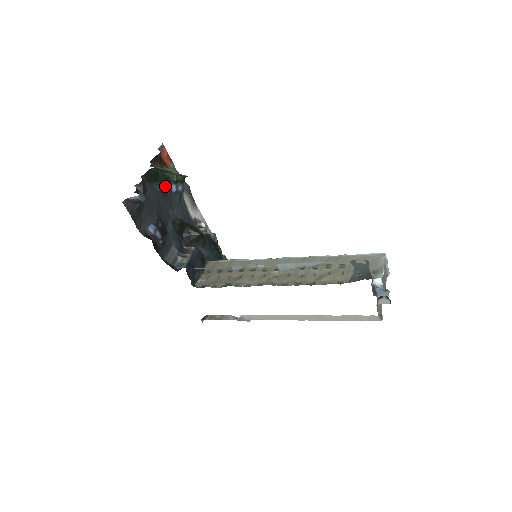
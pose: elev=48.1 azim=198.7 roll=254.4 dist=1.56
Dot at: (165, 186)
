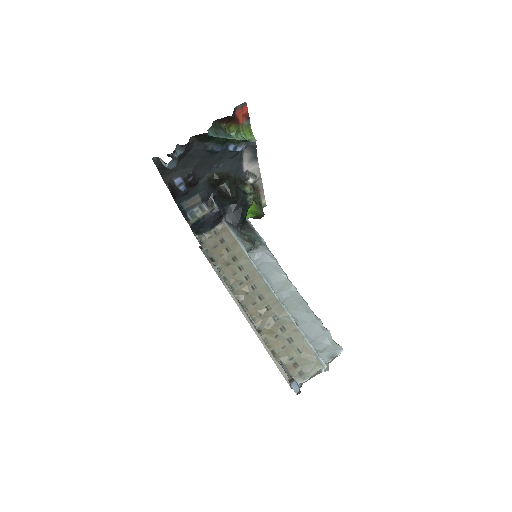
Dot at: (218, 147)
